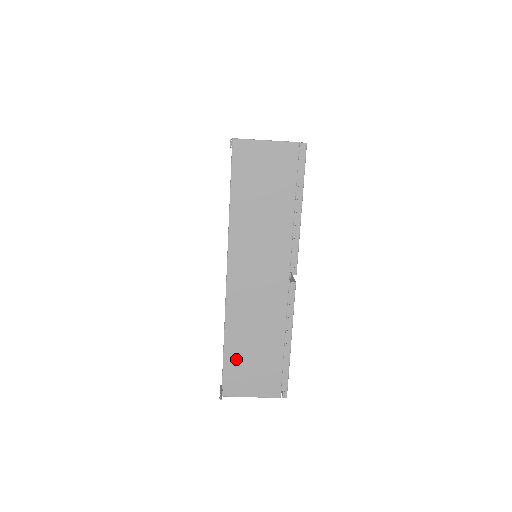
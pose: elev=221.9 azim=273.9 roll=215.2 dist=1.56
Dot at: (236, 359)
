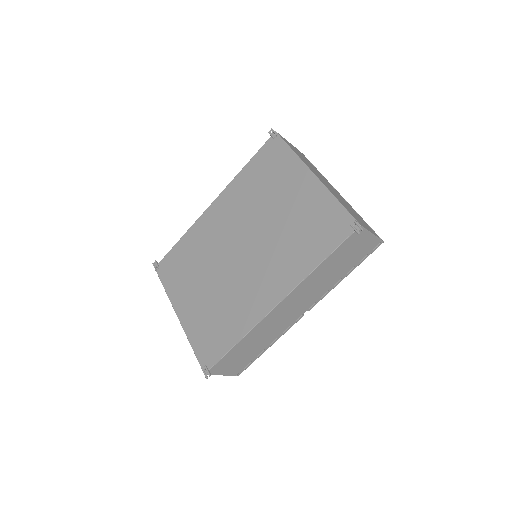
Dot at: (234, 354)
